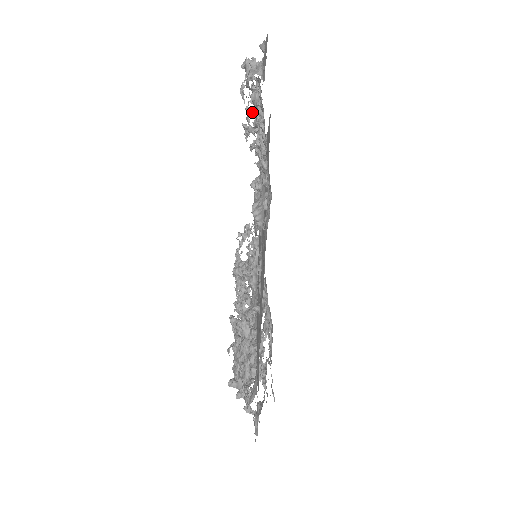
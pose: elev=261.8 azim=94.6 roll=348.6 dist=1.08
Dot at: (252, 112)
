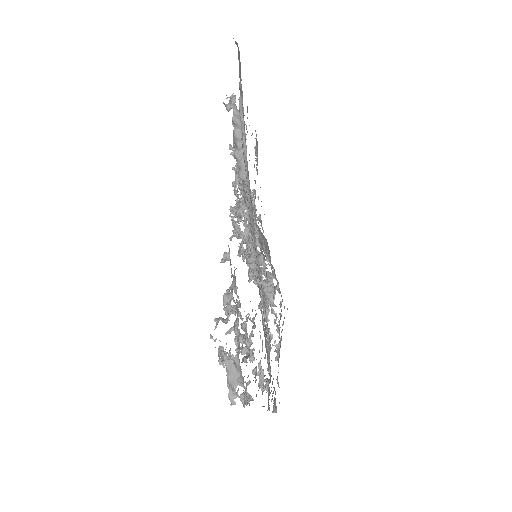
Dot at: occluded
